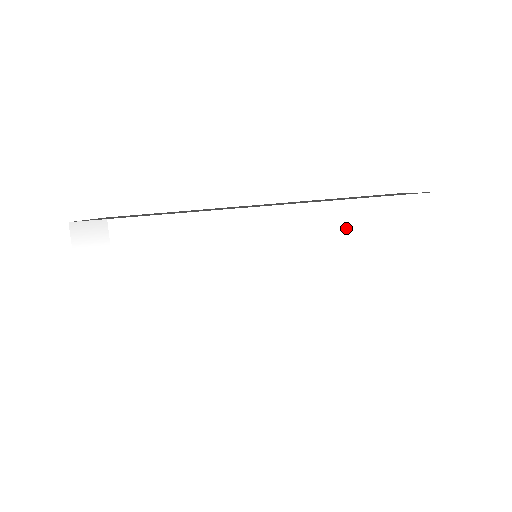
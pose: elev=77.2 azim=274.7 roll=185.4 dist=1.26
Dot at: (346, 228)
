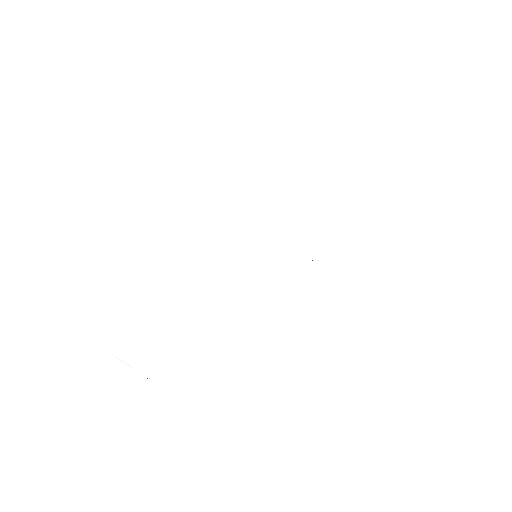
Dot at: (285, 166)
